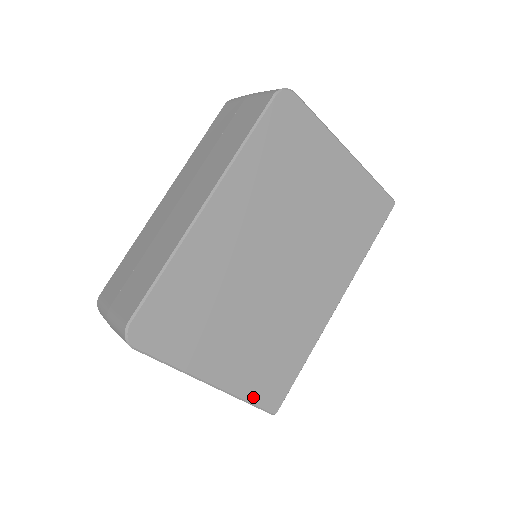
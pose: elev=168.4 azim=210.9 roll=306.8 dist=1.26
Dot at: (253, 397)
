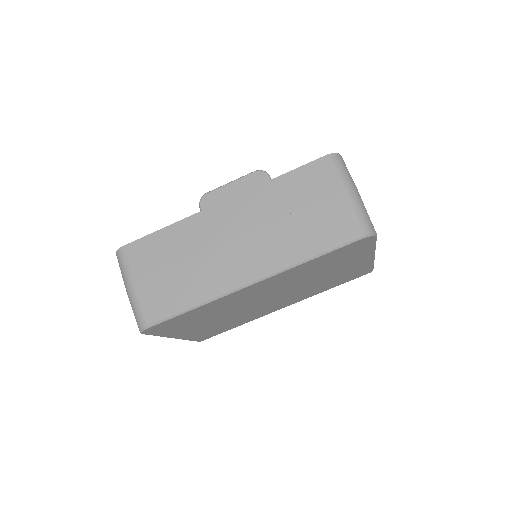
Dot at: (194, 339)
